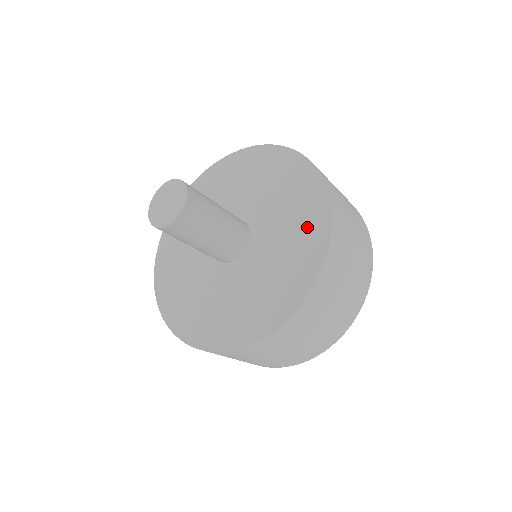
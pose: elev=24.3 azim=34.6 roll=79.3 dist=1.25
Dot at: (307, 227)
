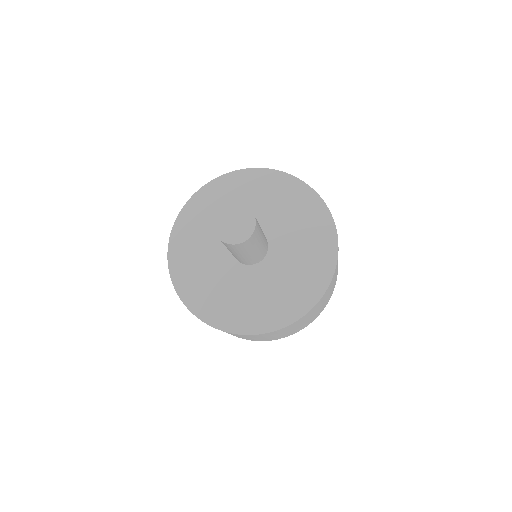
Dot at: (284, 305)
